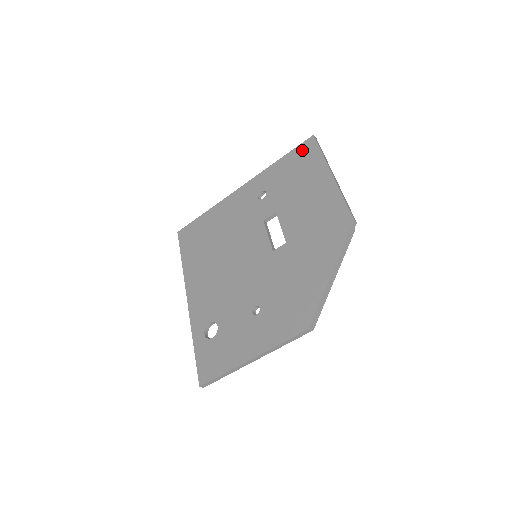
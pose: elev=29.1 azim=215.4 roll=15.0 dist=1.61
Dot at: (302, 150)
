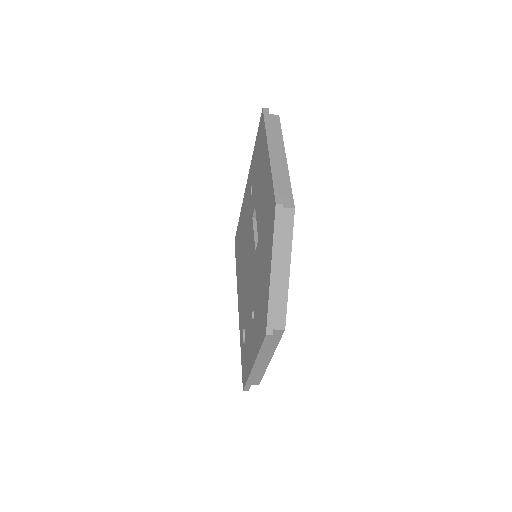
Dot at: (260, 130)
